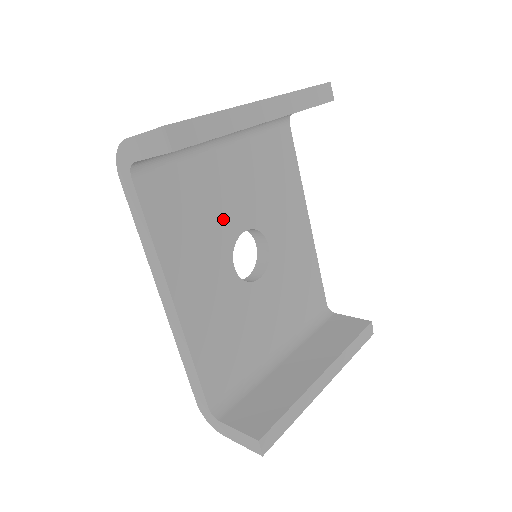
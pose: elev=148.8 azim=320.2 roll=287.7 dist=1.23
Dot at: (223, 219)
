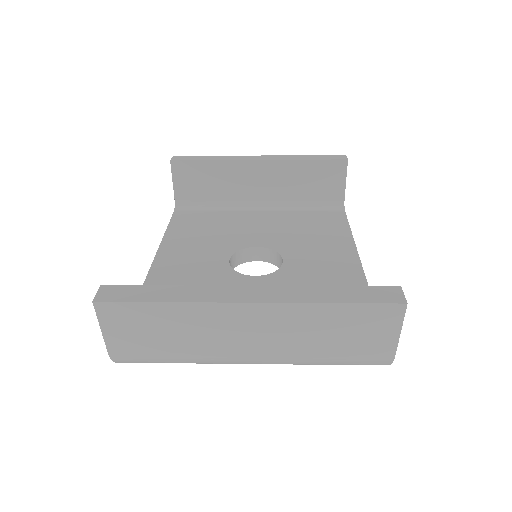
Dot at: (235, 237)
